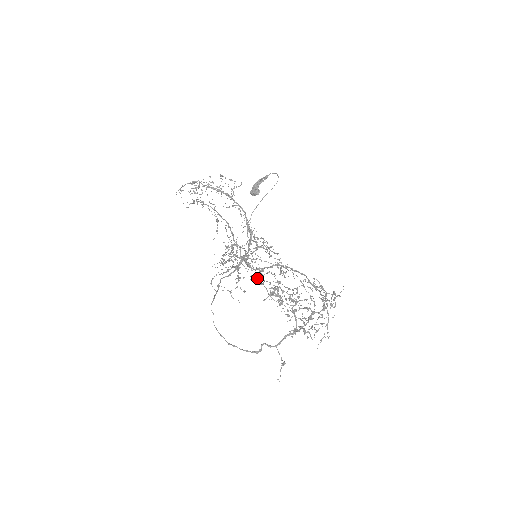
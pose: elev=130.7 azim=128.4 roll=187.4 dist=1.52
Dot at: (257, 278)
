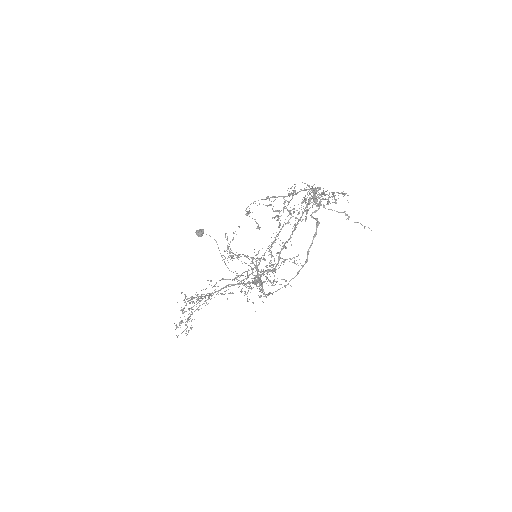
Dot at: (257, 223)
